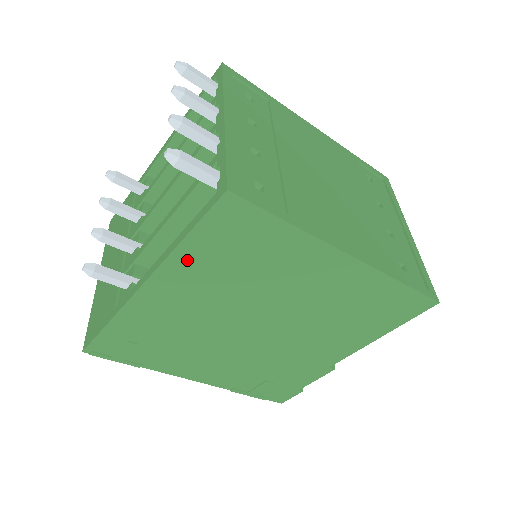
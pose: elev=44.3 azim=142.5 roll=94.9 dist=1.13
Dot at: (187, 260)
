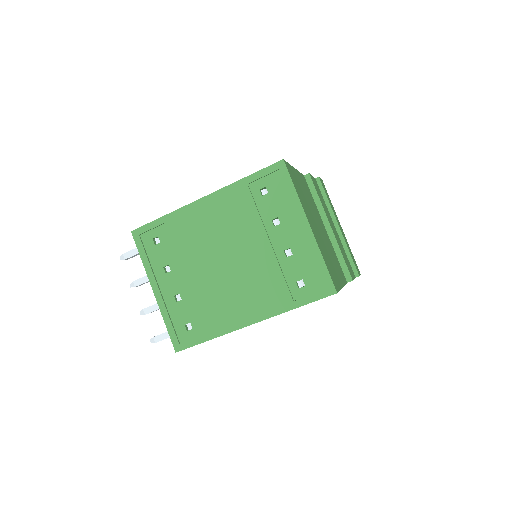
Dot at: occluded
